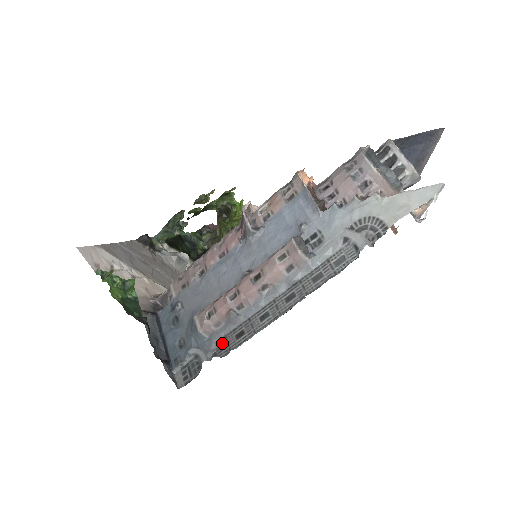
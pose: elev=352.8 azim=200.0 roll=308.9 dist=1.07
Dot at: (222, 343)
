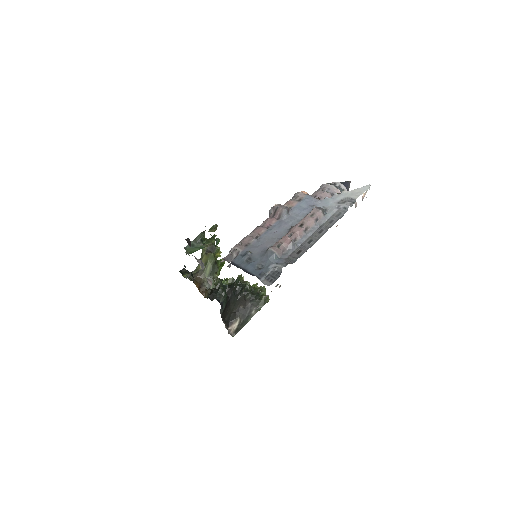
Dot at: (289, 259)
